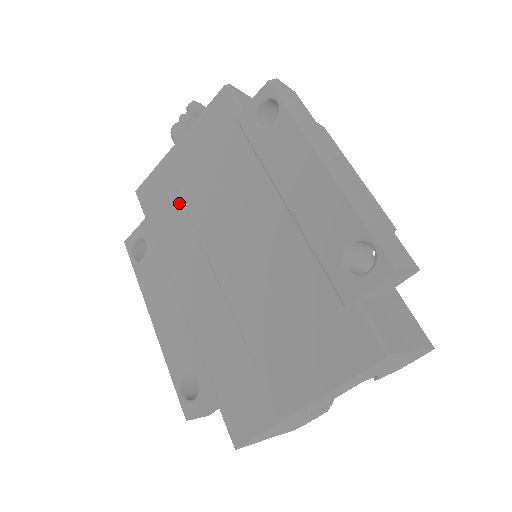
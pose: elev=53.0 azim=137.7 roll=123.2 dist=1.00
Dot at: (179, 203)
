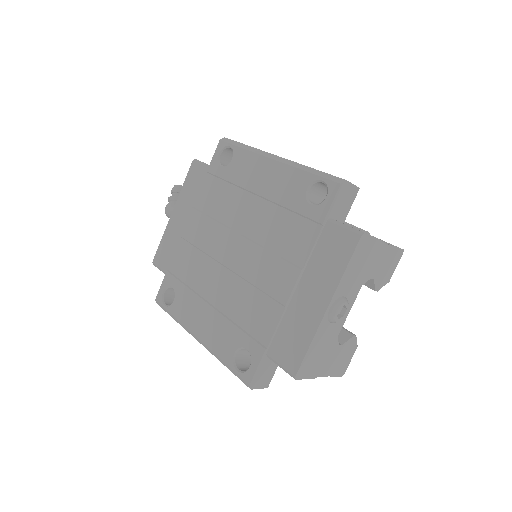
Dot at: (188, 246)
